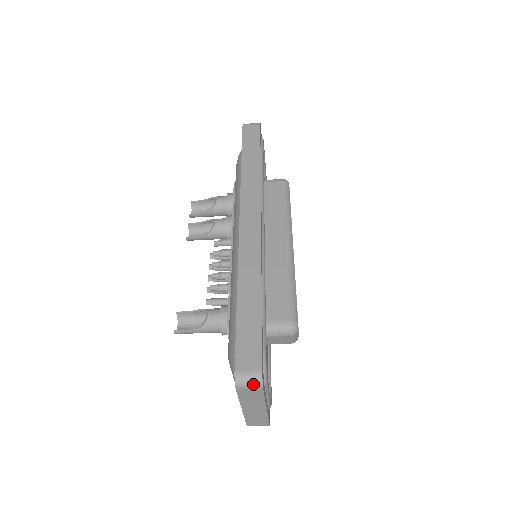
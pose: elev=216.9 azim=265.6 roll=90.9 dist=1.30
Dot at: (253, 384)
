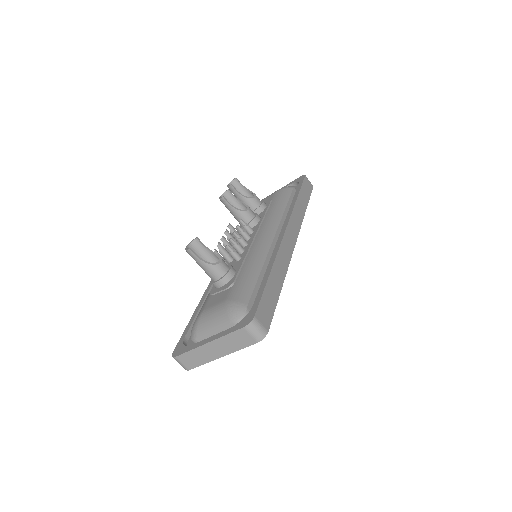
Dot at: (257, 335)
